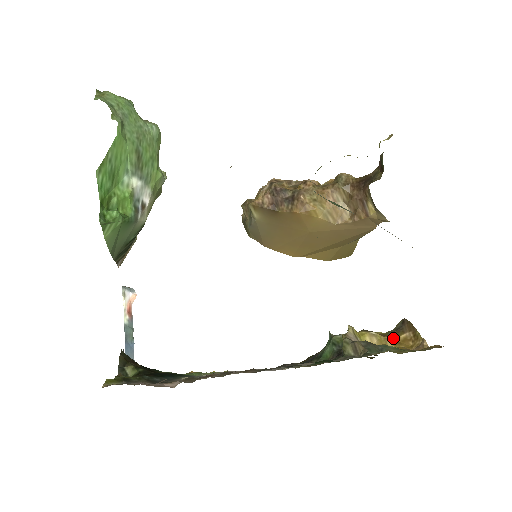
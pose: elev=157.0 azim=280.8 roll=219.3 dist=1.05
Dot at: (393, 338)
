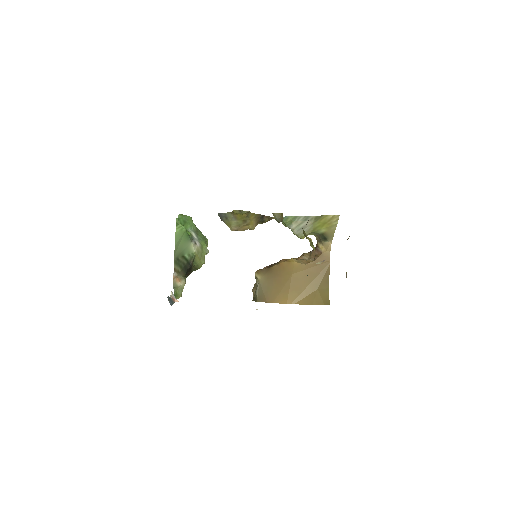
Dot at: occluded
